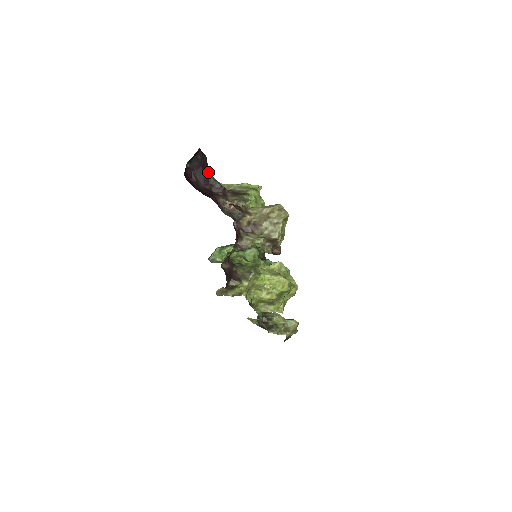
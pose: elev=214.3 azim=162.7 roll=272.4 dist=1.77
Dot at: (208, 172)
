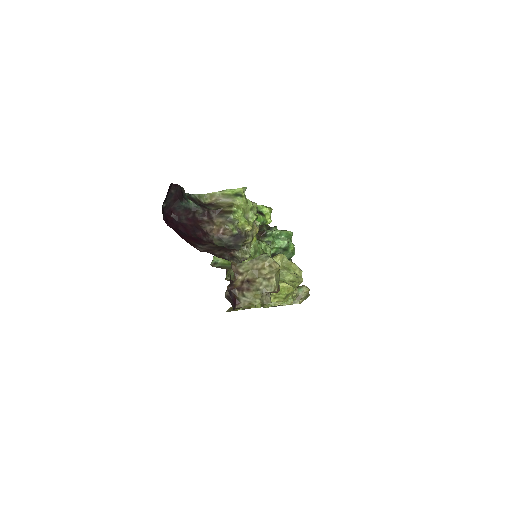
Dot at: (186, 199)
